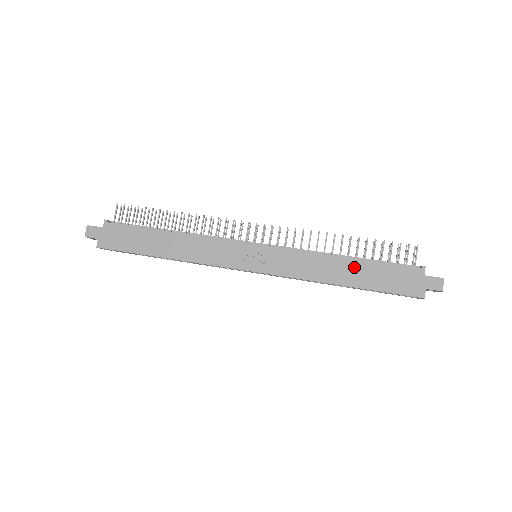
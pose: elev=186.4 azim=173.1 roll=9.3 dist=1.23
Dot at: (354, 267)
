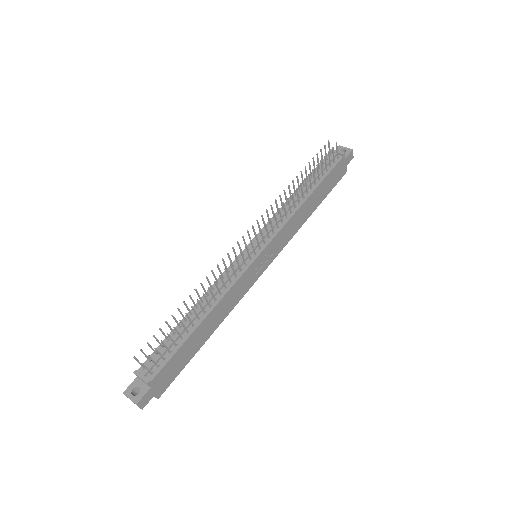
Dot at: (315, 196)
